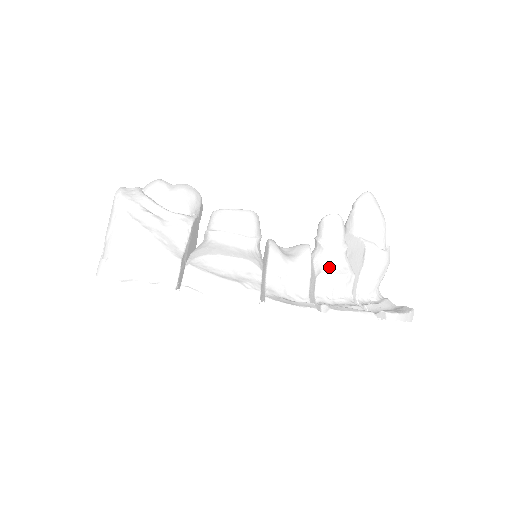
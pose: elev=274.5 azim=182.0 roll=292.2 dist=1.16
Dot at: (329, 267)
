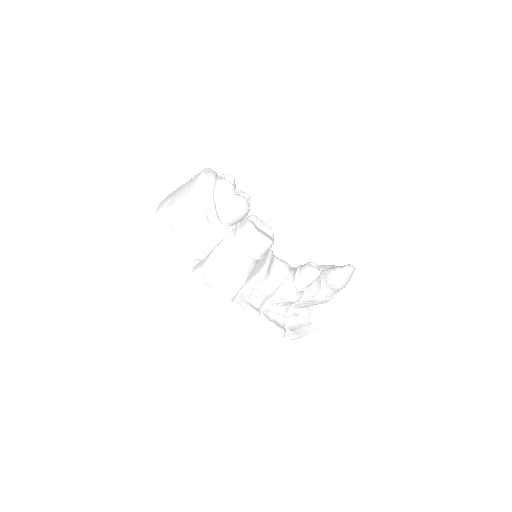
Dot at: (287, 293)
